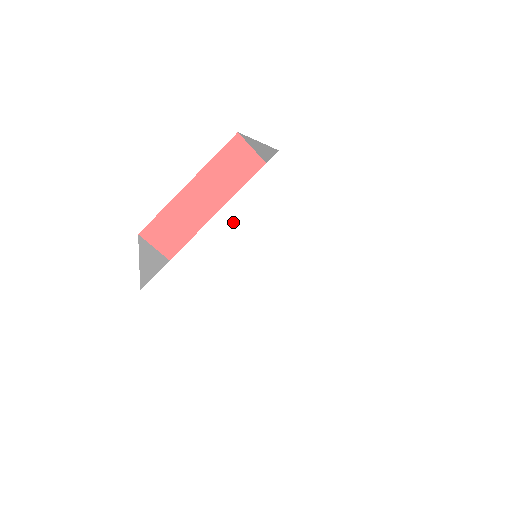
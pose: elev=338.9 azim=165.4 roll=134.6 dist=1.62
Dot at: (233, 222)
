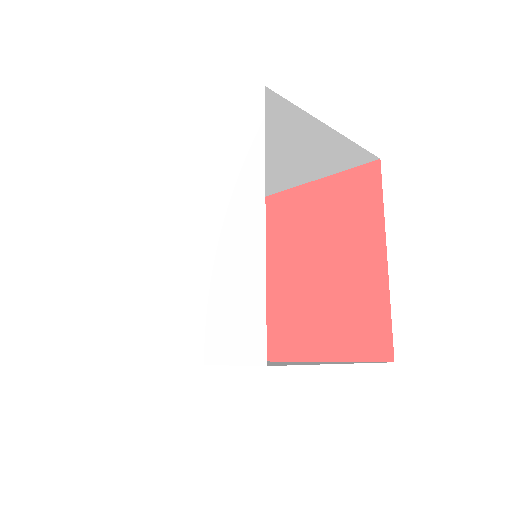
Dot at: (198, 142)
